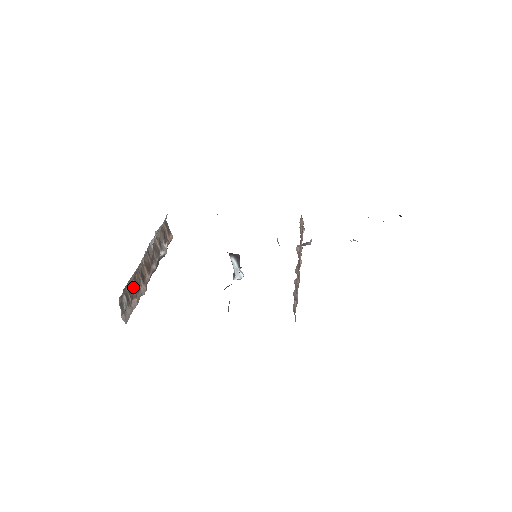
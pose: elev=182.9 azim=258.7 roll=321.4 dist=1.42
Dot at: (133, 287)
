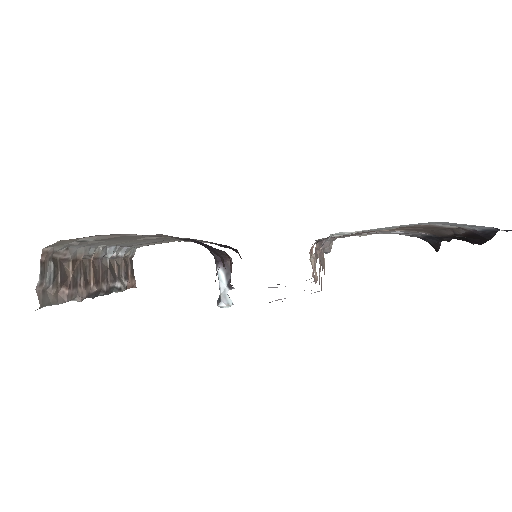
Dot at: (68, 272)
